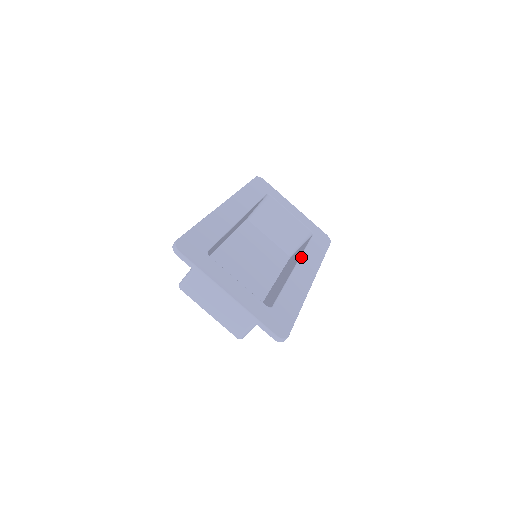
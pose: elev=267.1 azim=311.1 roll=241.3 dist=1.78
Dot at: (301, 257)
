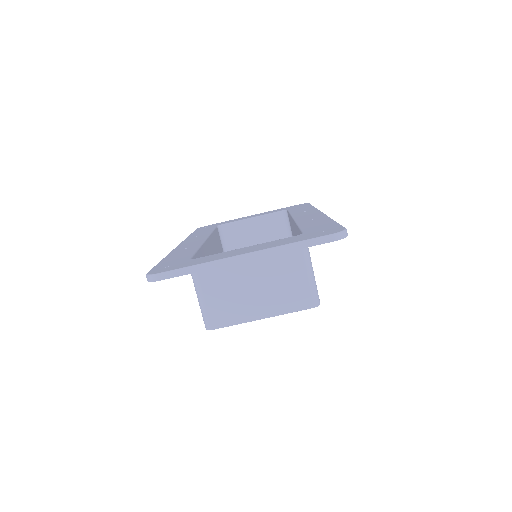
Dot at: (292, 216)
